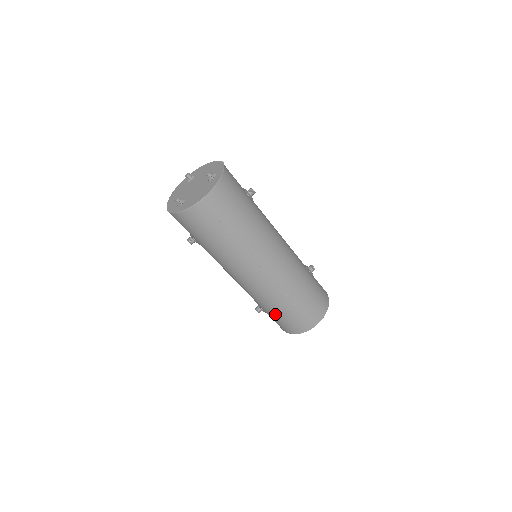
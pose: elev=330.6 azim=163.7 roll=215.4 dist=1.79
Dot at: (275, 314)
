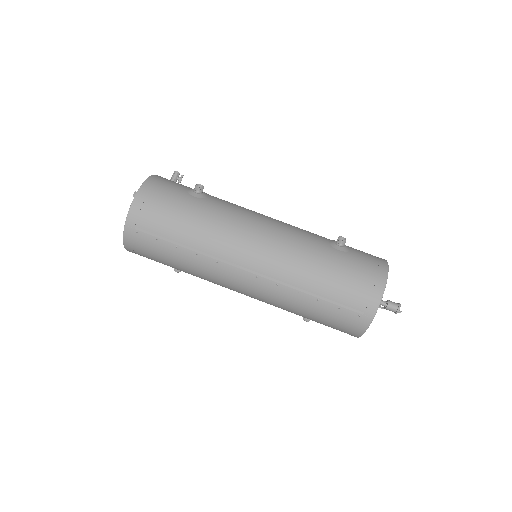
Dot at: (311, 319)
